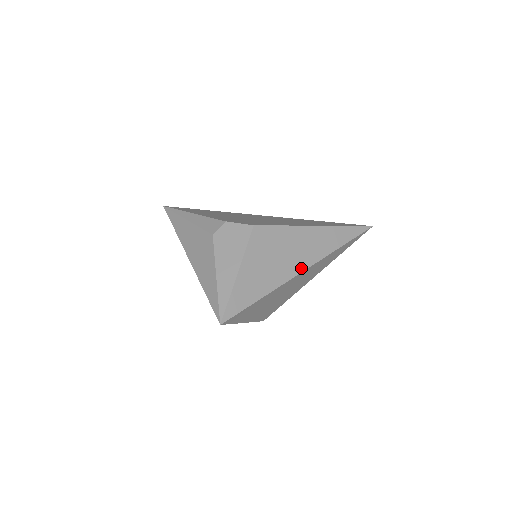
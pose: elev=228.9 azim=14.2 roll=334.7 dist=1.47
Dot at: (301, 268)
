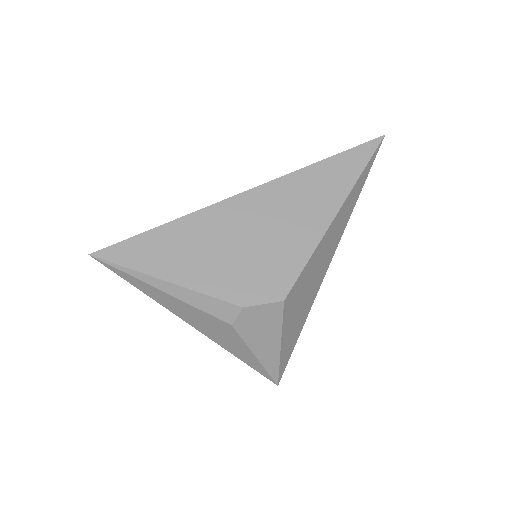
Dot at: (326, 269)
